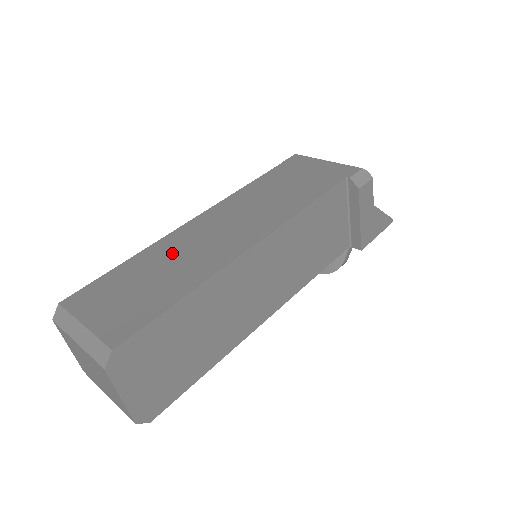
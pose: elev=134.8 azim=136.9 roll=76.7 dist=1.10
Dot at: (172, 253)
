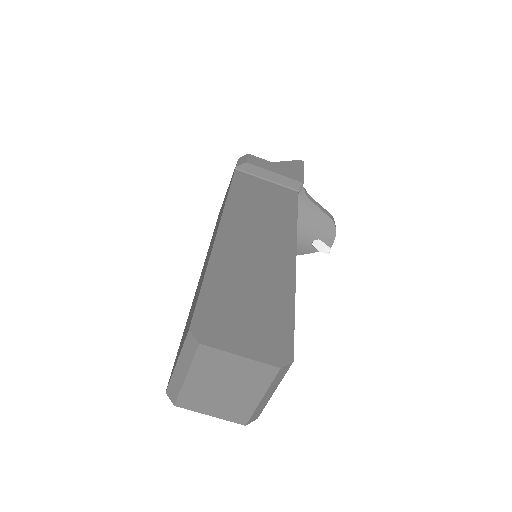
Dot at: (195, 296)
